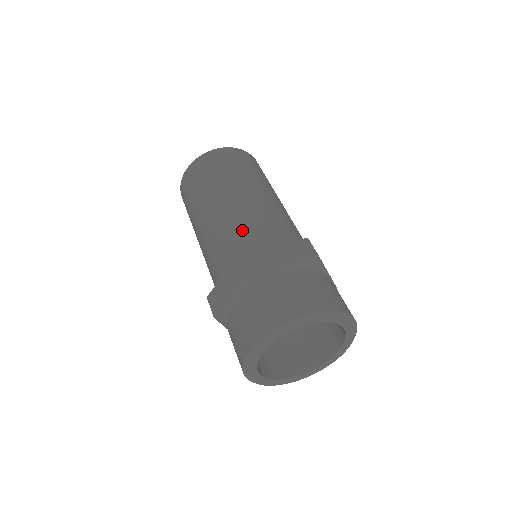
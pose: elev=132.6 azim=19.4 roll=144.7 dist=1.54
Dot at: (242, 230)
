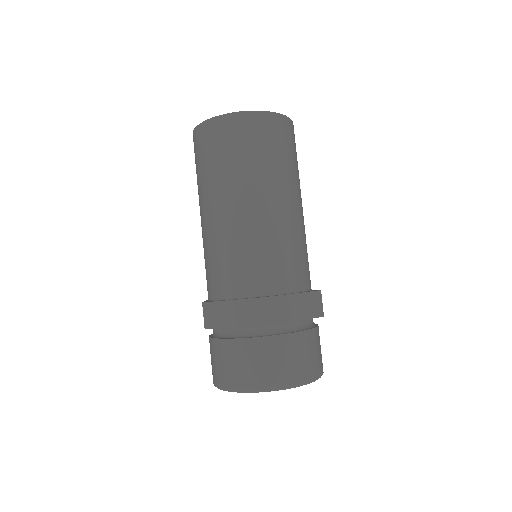
Dot at: (266, 259)
